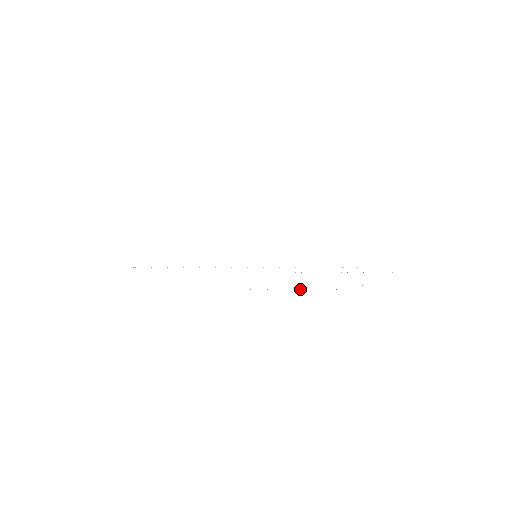
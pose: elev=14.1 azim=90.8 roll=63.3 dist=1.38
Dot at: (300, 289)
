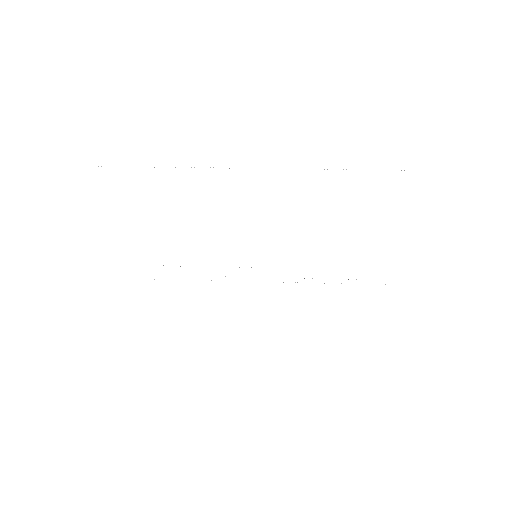
Dot at: occluded
